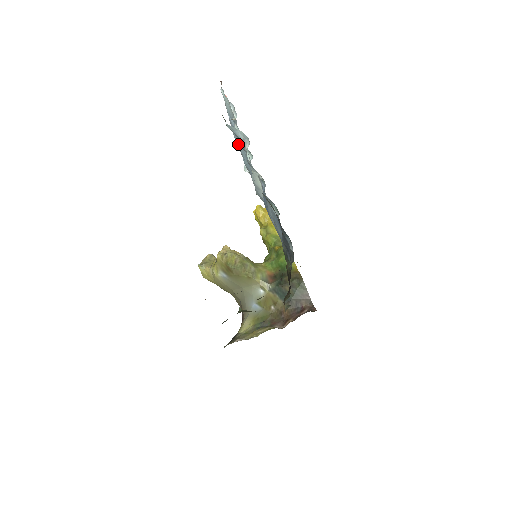
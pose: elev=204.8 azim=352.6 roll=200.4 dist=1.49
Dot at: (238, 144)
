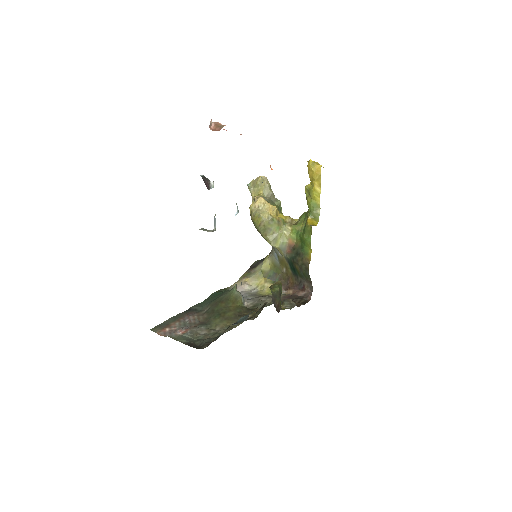
Dot at: occluded
